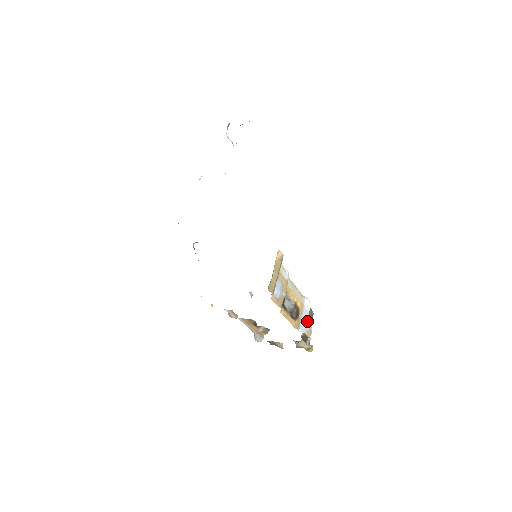
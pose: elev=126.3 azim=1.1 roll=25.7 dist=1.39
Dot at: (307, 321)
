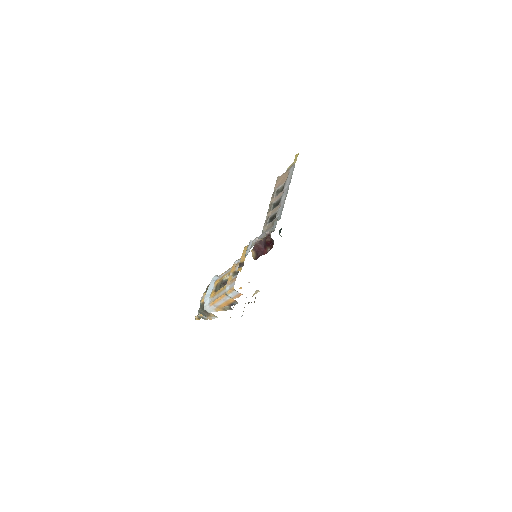
Dot at: occluded
